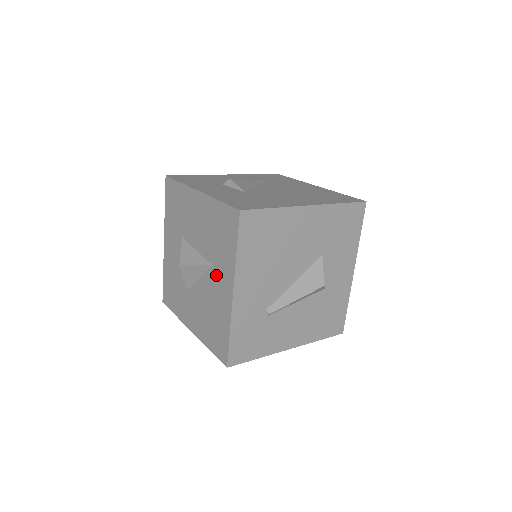
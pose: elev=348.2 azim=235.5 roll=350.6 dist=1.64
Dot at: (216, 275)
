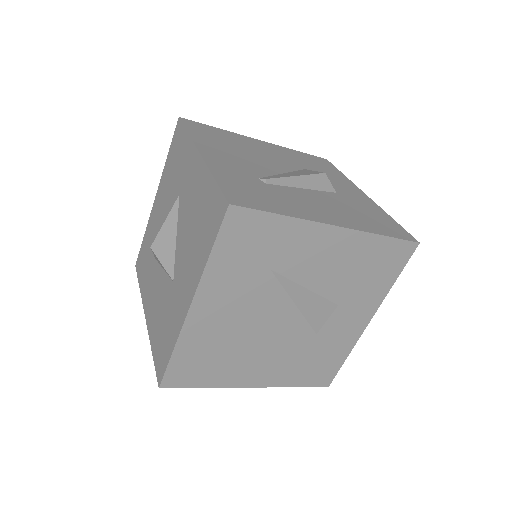
Dot at: (184, 188)
